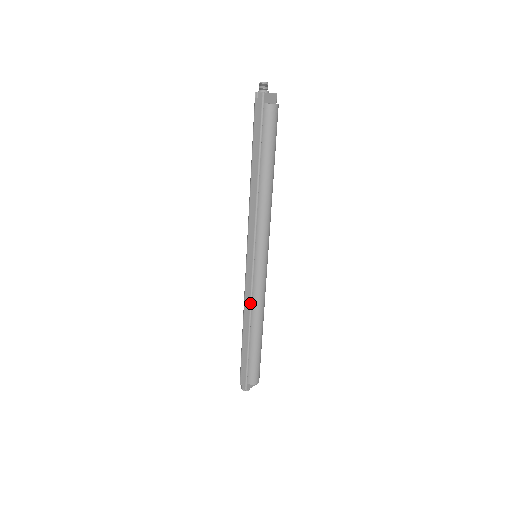
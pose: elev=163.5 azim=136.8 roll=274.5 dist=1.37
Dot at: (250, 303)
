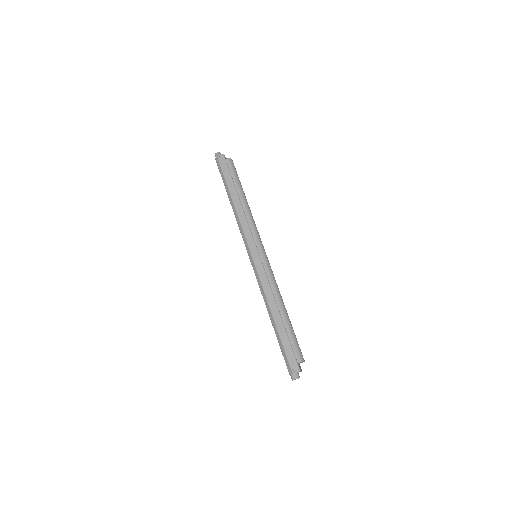
Dot at: (270, 287)
